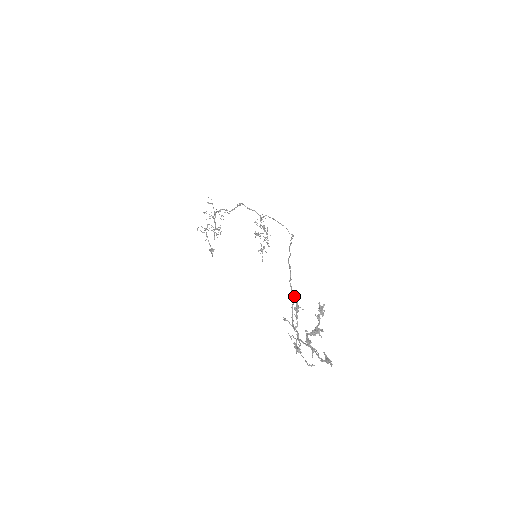
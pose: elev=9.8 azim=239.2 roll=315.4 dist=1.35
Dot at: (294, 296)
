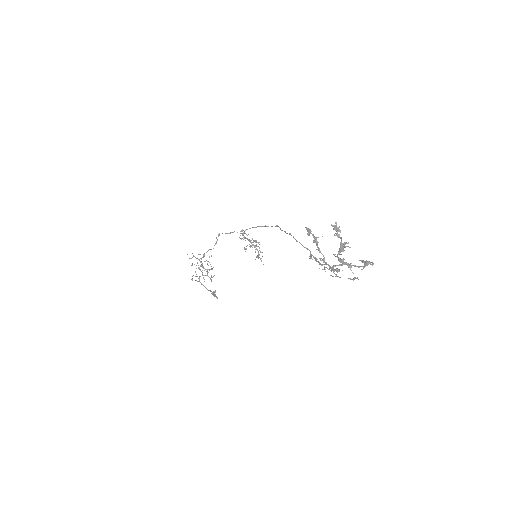
Dot at: (307, 230)
